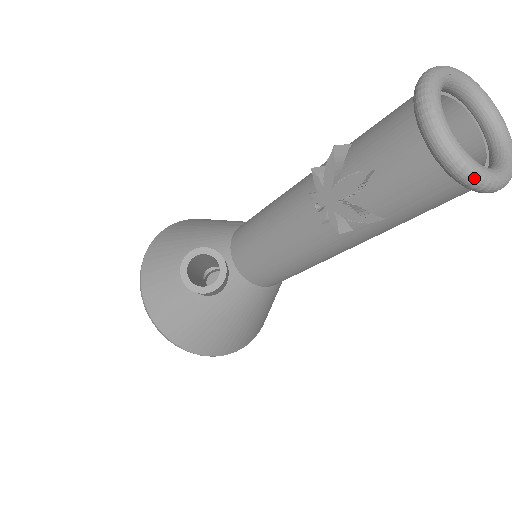
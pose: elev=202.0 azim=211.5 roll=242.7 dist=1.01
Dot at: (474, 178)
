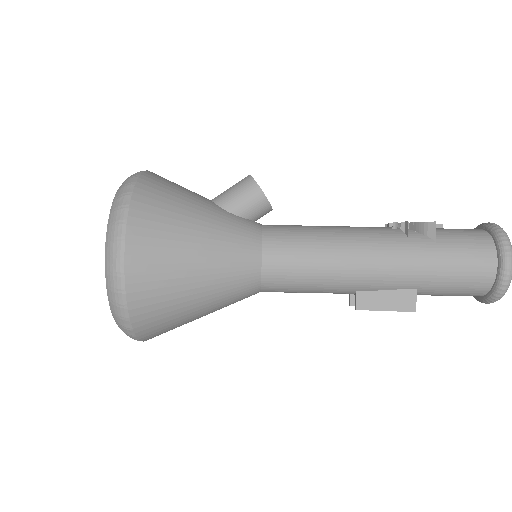
Dot at: (508, 237)
